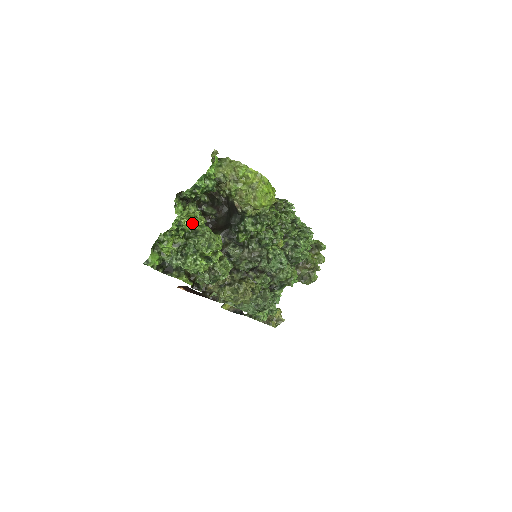
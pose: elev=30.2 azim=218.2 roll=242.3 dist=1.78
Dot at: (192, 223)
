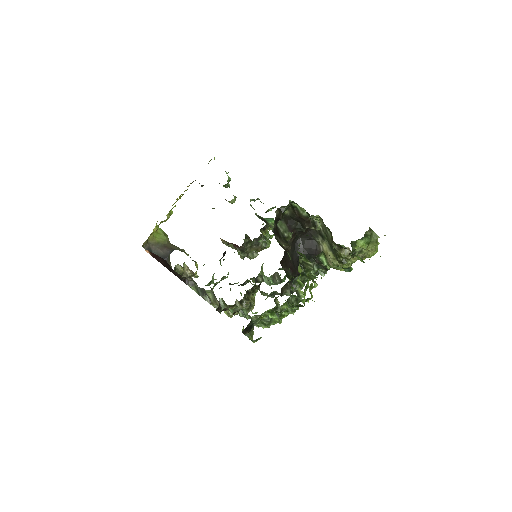
Dot at: (304, 289)
